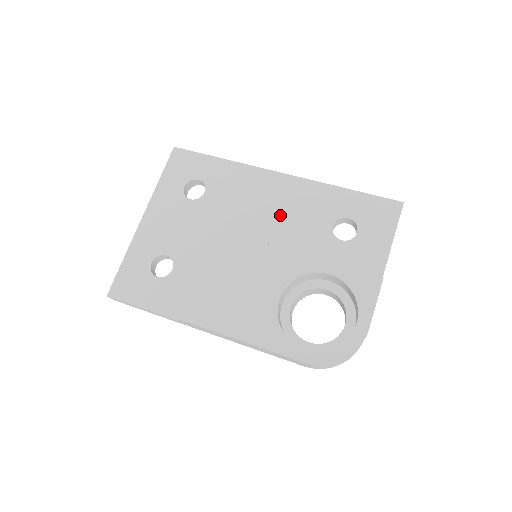
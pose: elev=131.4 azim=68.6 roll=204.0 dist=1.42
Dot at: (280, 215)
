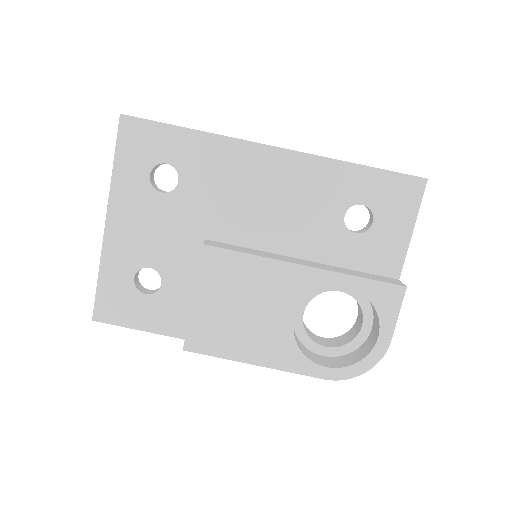
Dot at: (279, 206)
